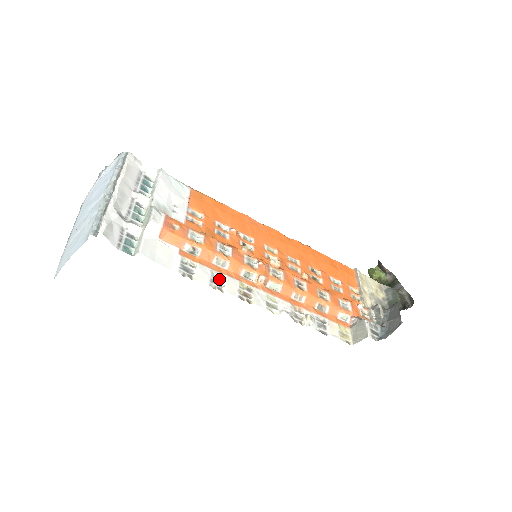
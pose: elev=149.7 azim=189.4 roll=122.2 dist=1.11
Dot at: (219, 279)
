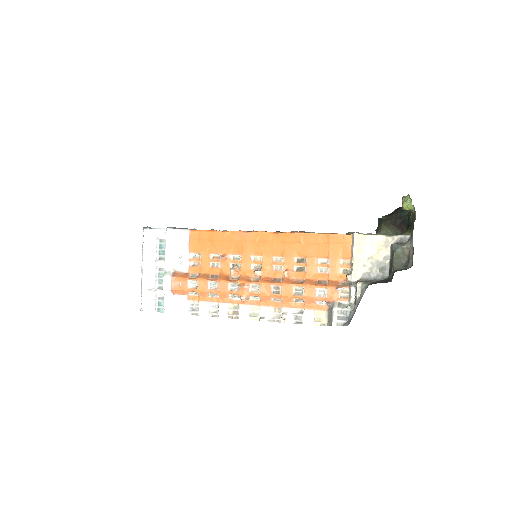
Dot at: (215, 307)
